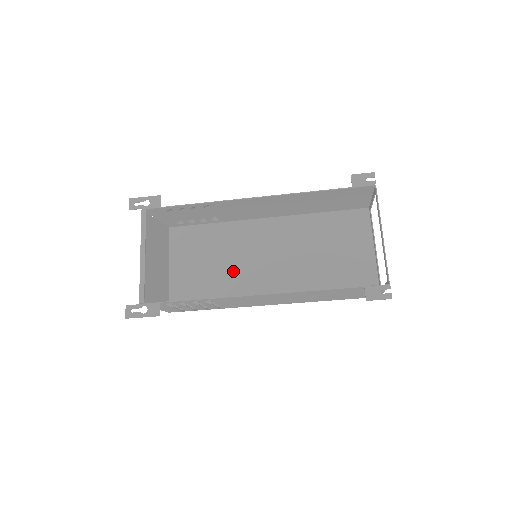
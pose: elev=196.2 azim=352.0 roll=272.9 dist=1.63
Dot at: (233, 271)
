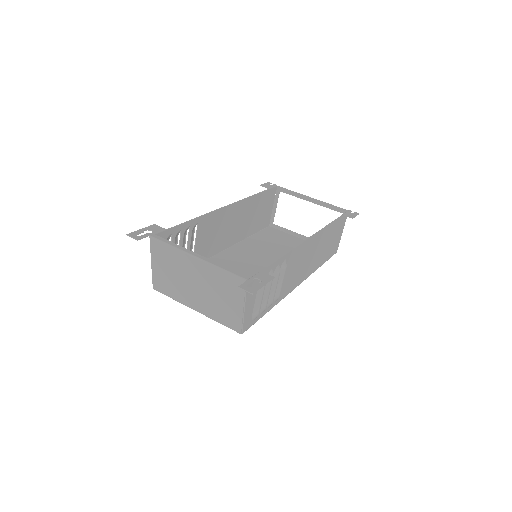
Dot at: occluded
